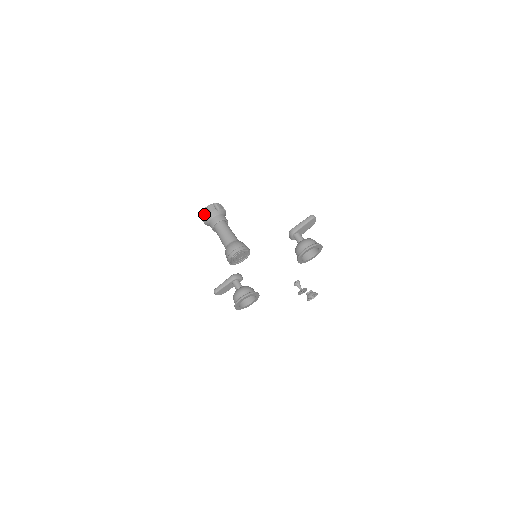
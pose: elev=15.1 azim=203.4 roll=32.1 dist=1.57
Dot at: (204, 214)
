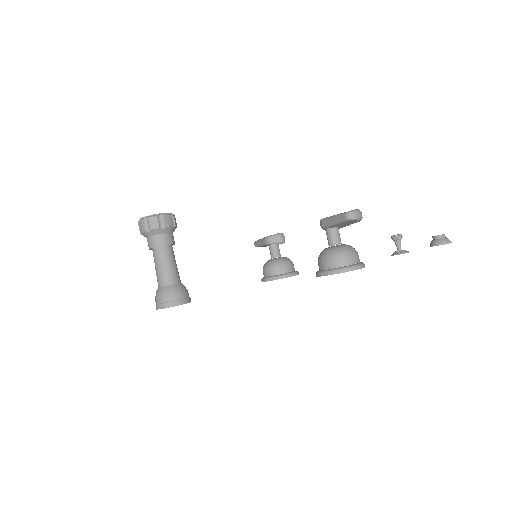
Dot at: (139, 228)
